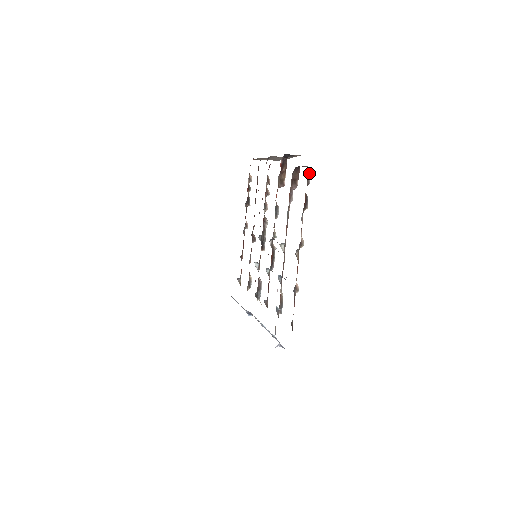
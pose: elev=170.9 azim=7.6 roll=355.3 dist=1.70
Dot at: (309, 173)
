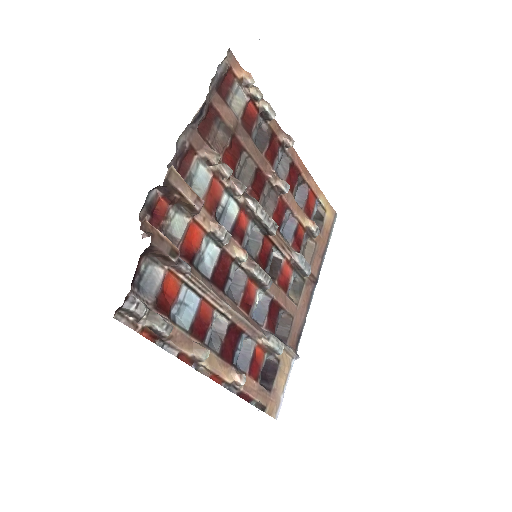
Dot at: (125, 309)
